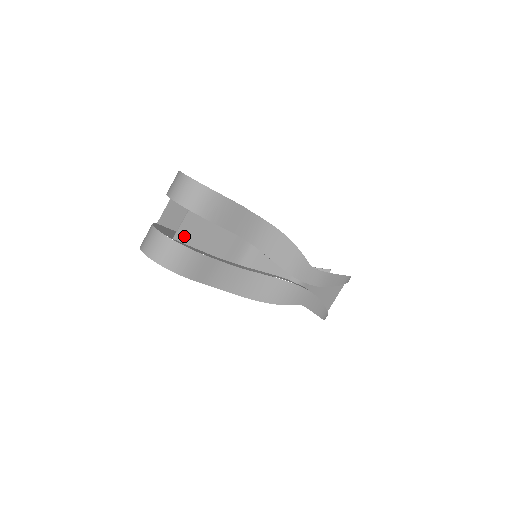
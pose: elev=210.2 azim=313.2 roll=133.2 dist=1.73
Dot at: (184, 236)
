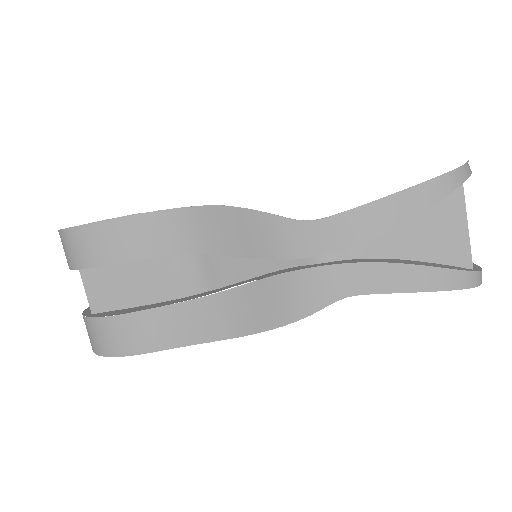
Dot at: (102, 303)
